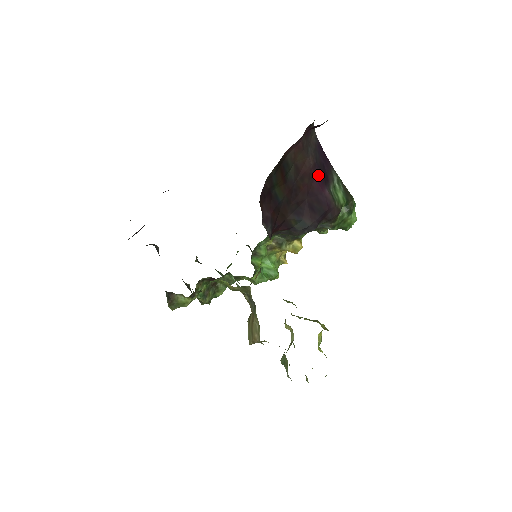
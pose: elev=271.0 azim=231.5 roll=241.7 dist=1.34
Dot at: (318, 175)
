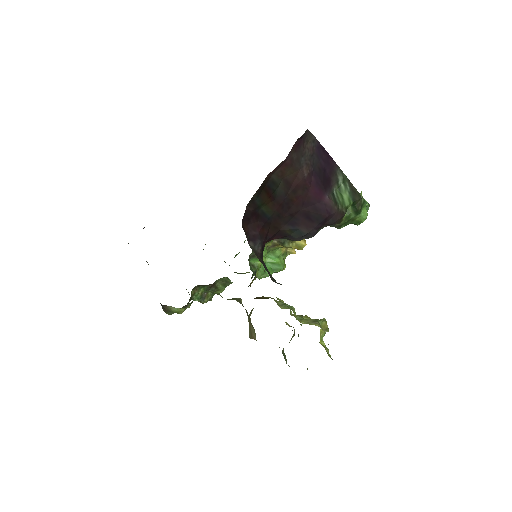
Dot at: (315, 183)
